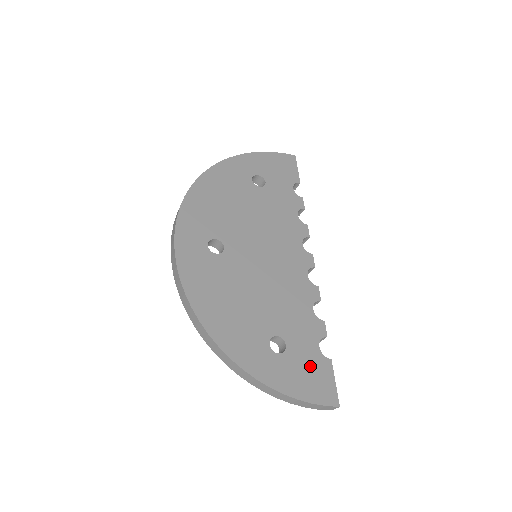
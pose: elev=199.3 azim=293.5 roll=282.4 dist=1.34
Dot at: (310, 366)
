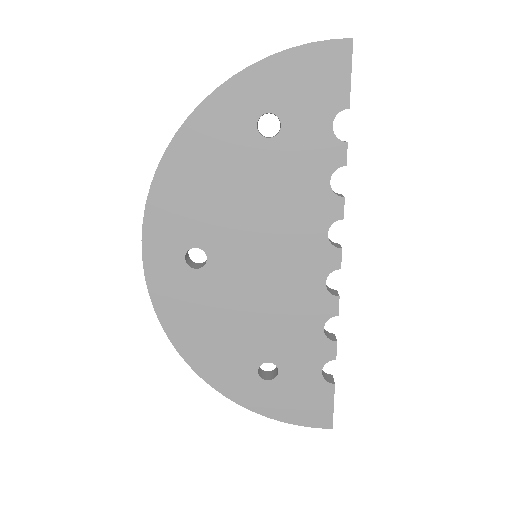
Dot at: (305, 392)
